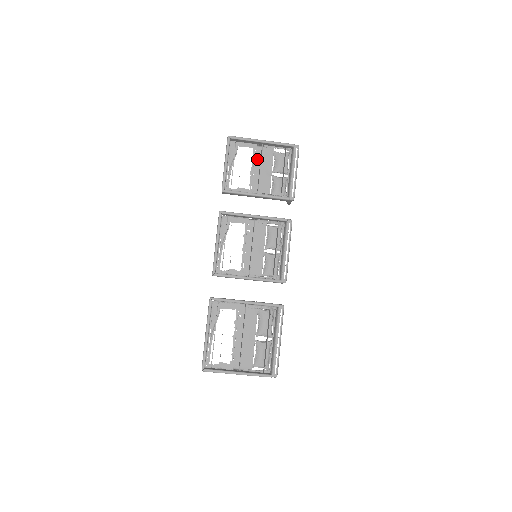
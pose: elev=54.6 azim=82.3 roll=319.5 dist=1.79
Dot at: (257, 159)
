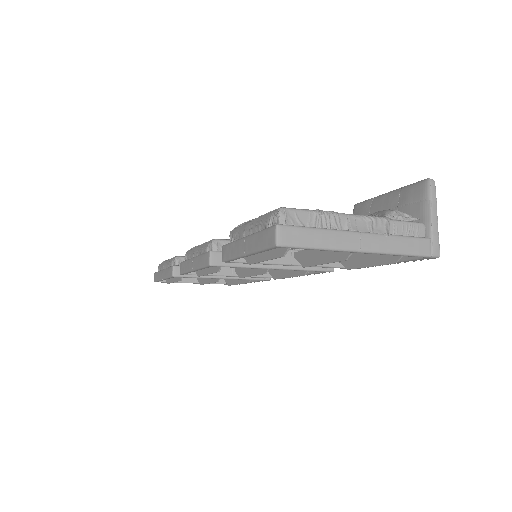
Dot at: occluded
